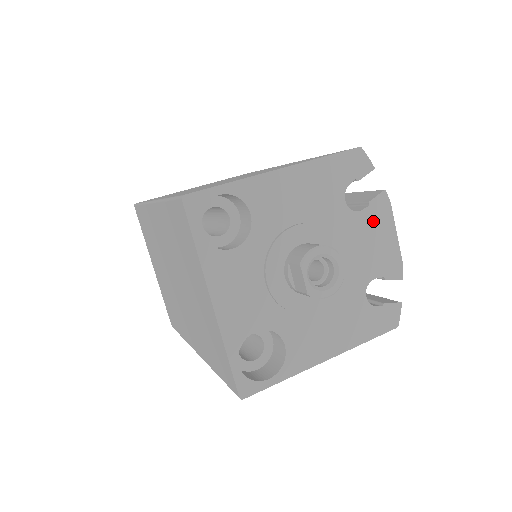
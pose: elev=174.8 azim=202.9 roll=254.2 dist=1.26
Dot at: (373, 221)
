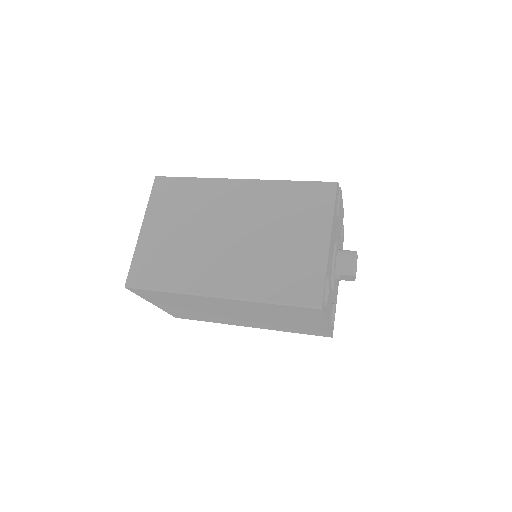
Dot at: (340, 208)
